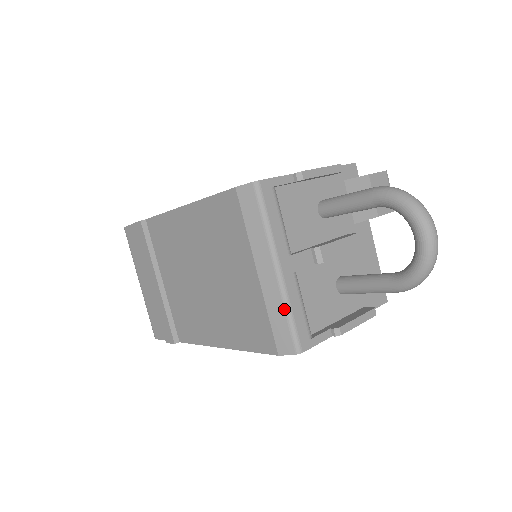
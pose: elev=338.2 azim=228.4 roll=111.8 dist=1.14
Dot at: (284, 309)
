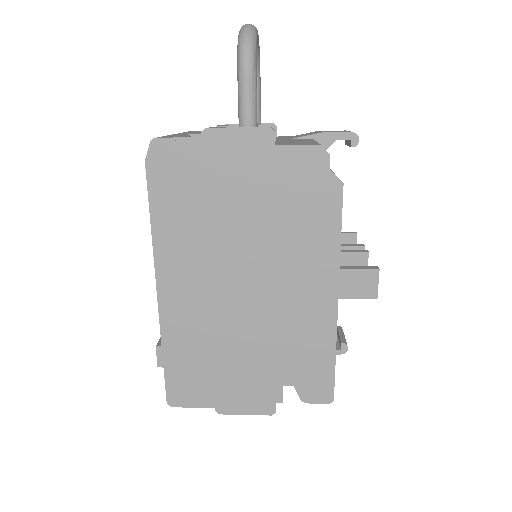
Dot at: occluded
